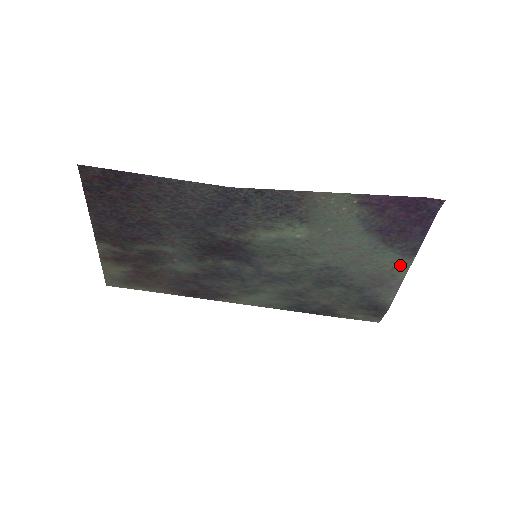
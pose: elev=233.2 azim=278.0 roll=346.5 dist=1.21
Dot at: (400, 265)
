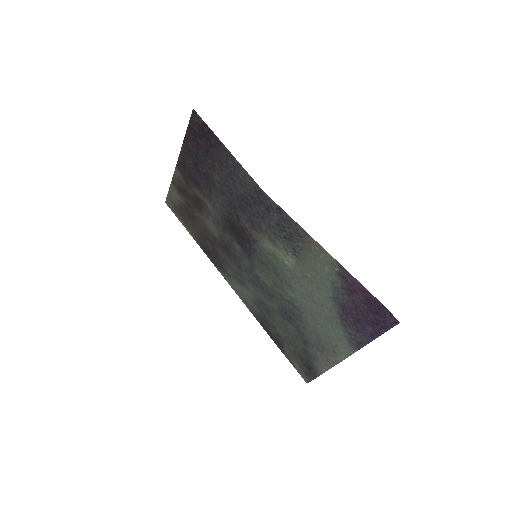
Dot at: (343, 348)
